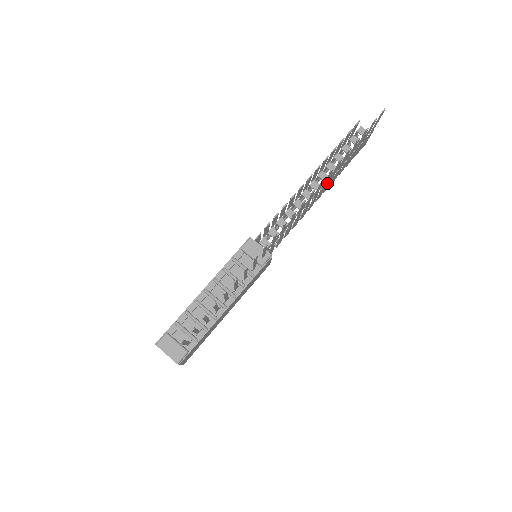
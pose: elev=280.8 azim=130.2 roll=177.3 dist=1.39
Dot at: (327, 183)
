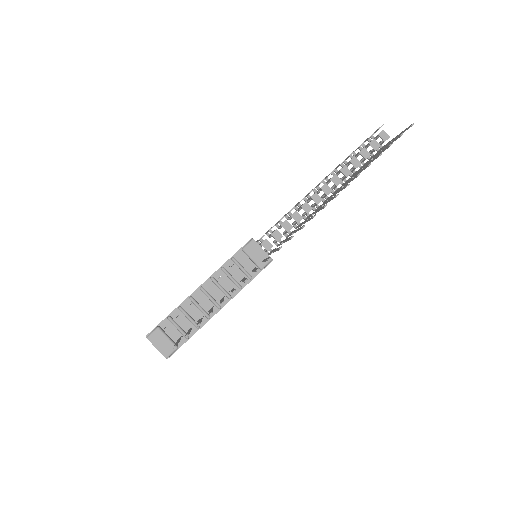
Dot at: (339, 188)
